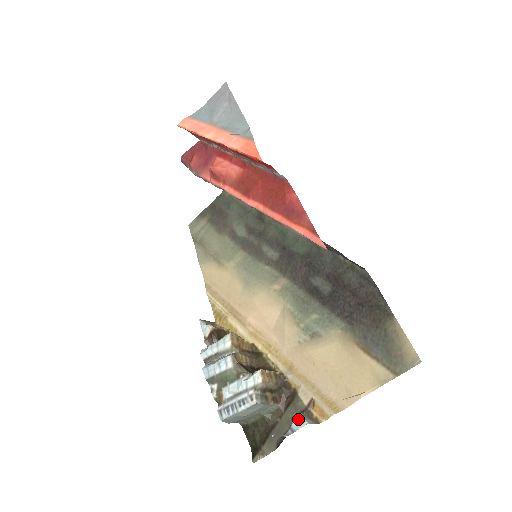
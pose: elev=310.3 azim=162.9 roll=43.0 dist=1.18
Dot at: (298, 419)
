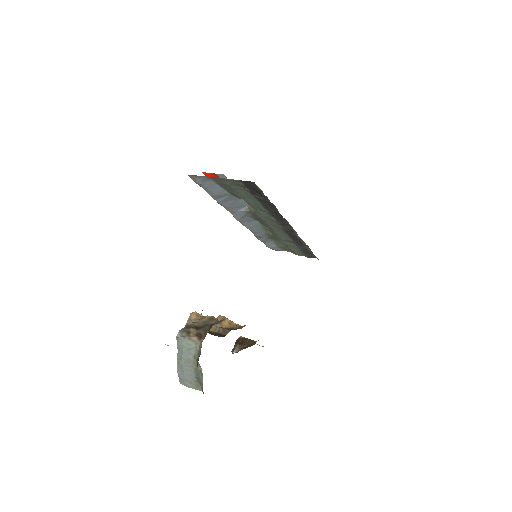
Dot at: occluded
